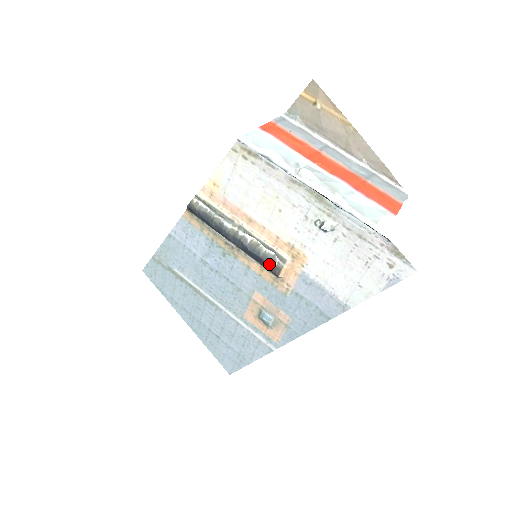
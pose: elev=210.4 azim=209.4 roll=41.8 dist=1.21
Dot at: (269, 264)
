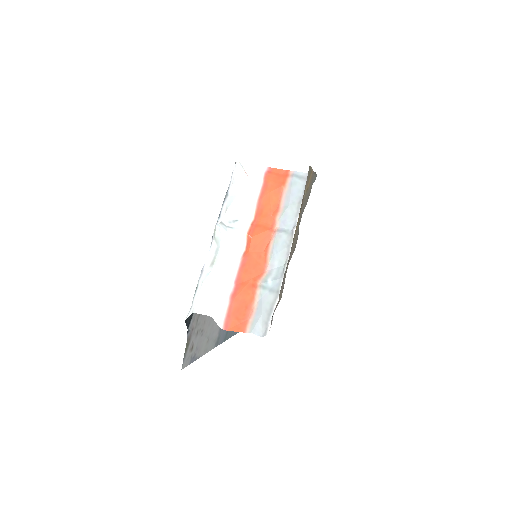
Dot at: occluded
